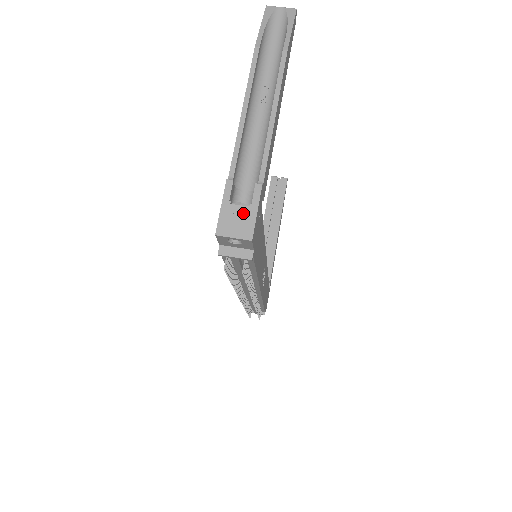
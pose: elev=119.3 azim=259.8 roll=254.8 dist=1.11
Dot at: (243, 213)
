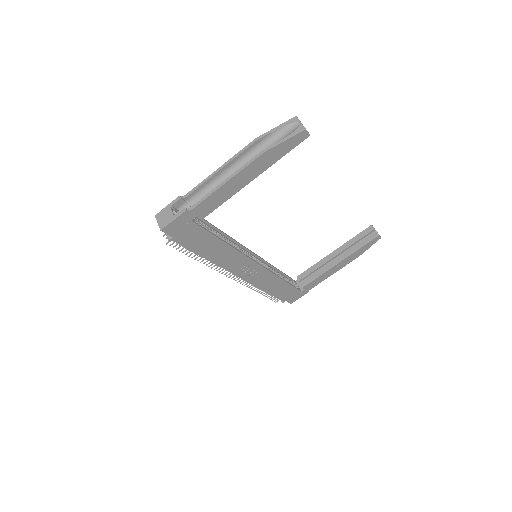
Dot at: (170, 216)
